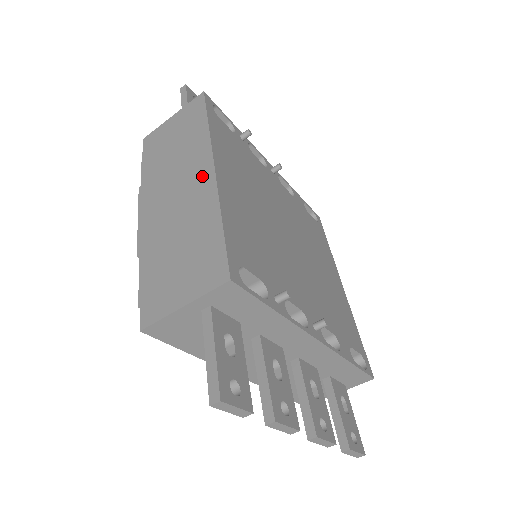
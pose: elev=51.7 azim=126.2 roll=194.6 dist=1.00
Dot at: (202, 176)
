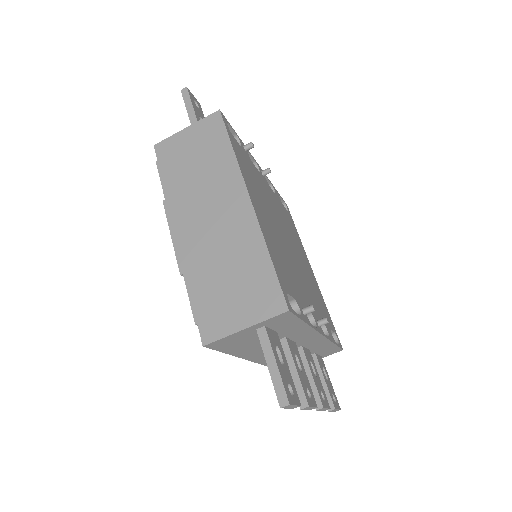
Dot at: (238, 205)
